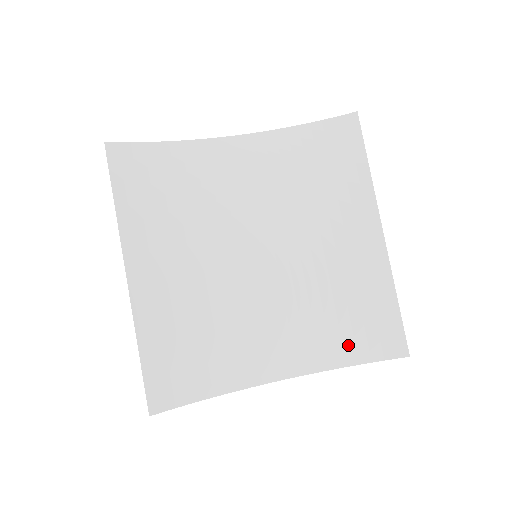
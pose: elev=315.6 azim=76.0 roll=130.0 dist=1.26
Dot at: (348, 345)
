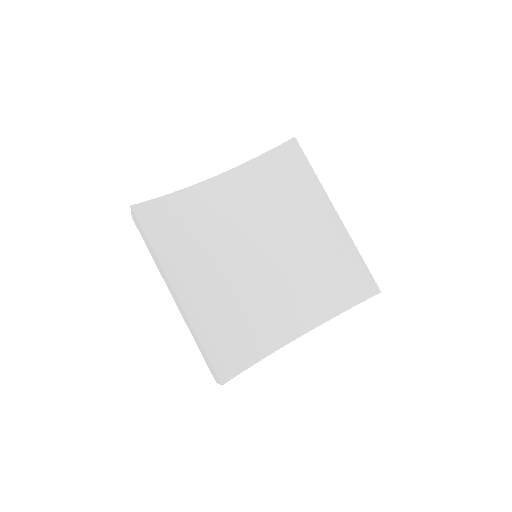
Dot at: (338, 298)
